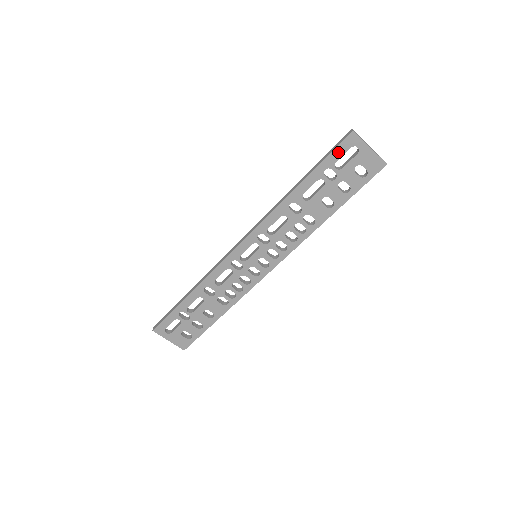
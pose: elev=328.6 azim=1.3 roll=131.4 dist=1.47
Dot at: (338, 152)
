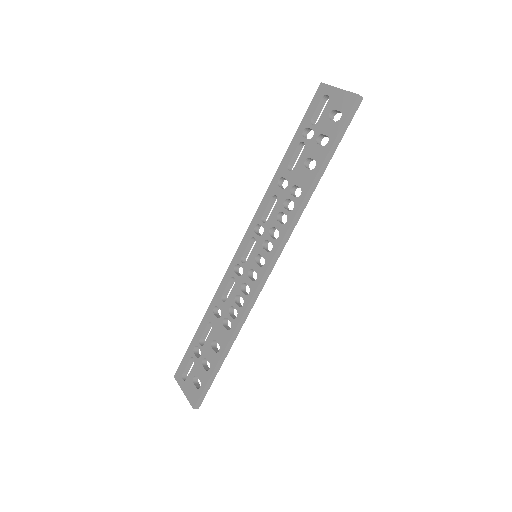
Dot at: (312, 108)
